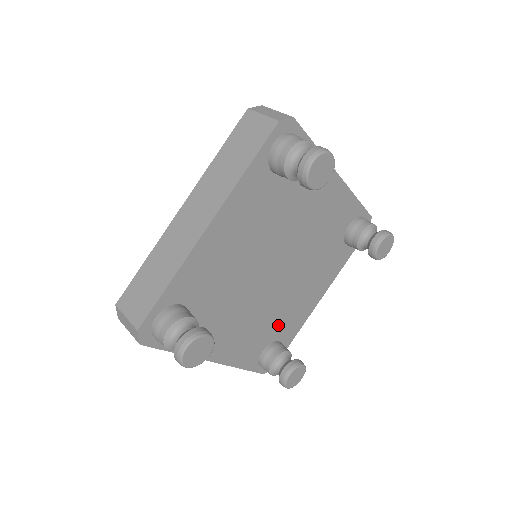
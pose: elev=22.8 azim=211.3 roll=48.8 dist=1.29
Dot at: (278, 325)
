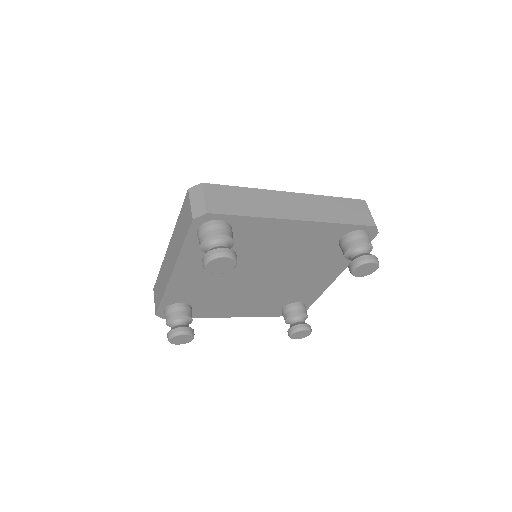
Dot at: (290, 296)
